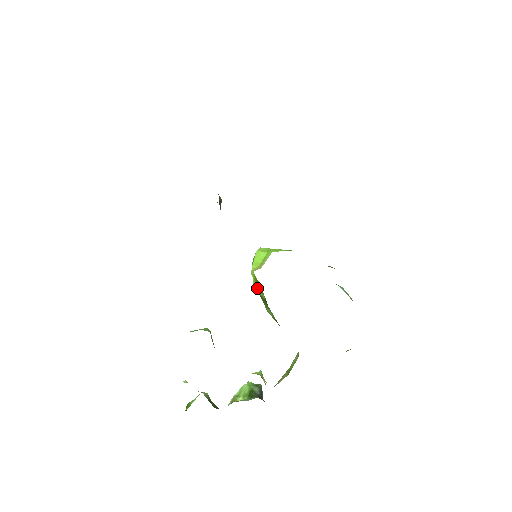
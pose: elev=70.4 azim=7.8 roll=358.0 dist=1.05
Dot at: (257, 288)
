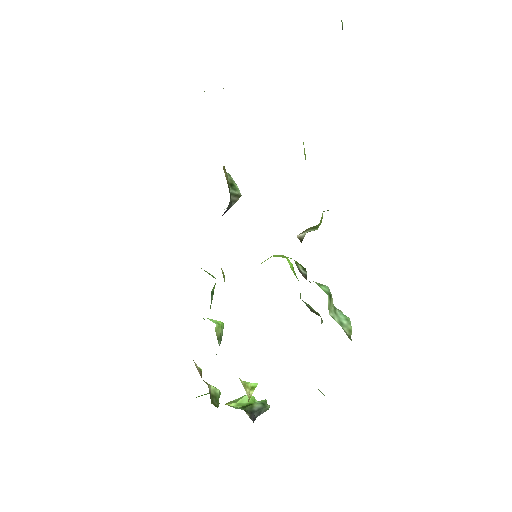
Dot at: occluded
